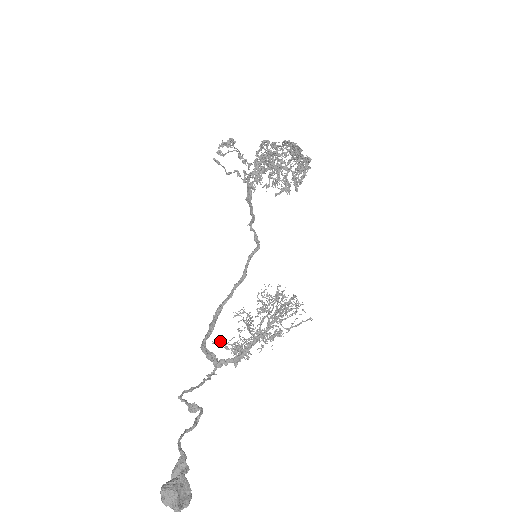
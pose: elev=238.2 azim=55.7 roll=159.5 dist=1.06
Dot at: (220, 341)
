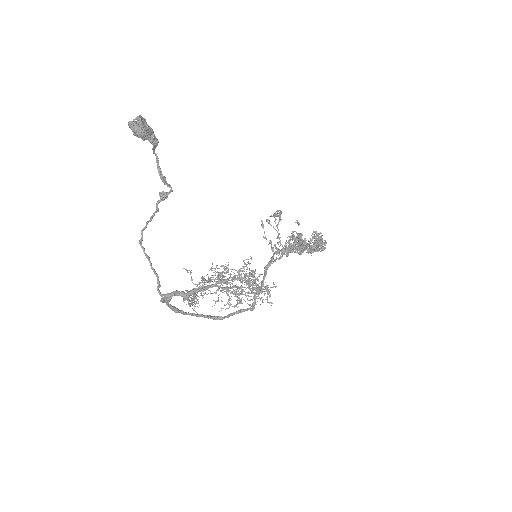
Dot at: (190, 271)
